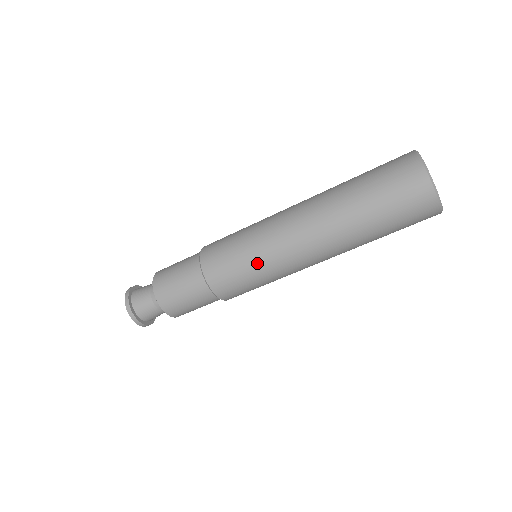
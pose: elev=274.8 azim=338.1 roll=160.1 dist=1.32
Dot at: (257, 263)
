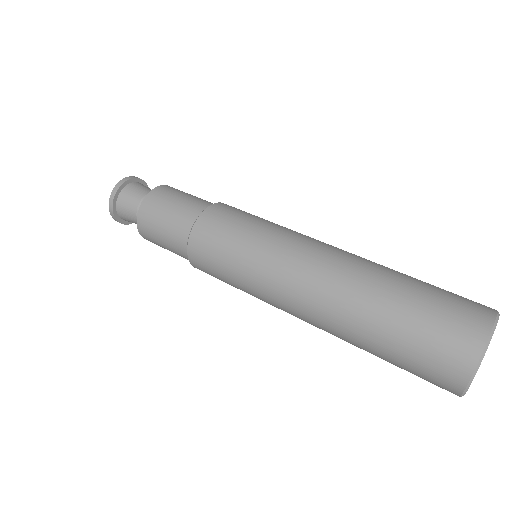
Dot at: (243, 271)
